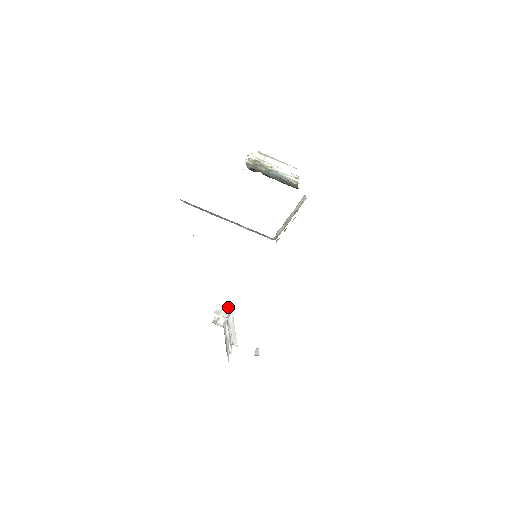
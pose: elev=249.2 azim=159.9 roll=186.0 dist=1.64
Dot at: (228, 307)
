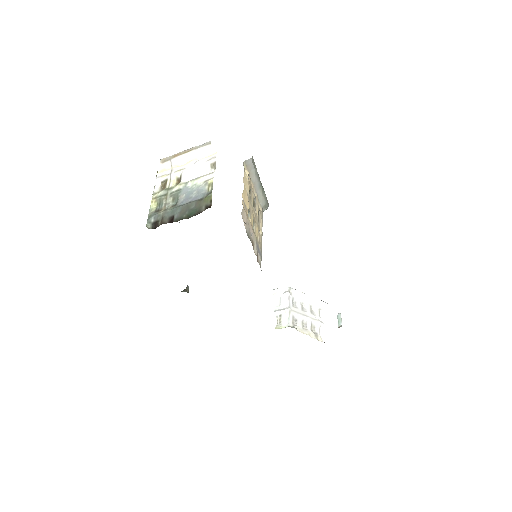
Dot at: (285, 290)
